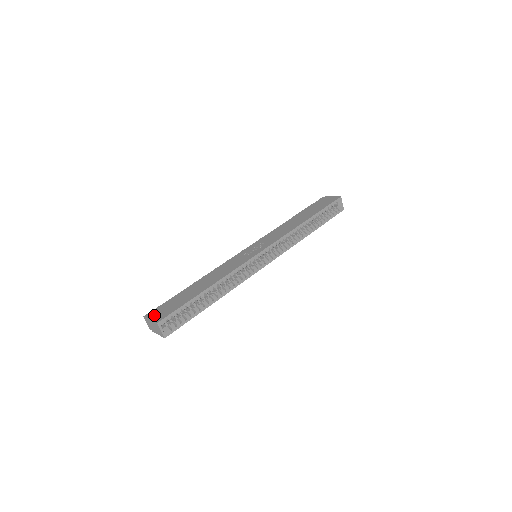
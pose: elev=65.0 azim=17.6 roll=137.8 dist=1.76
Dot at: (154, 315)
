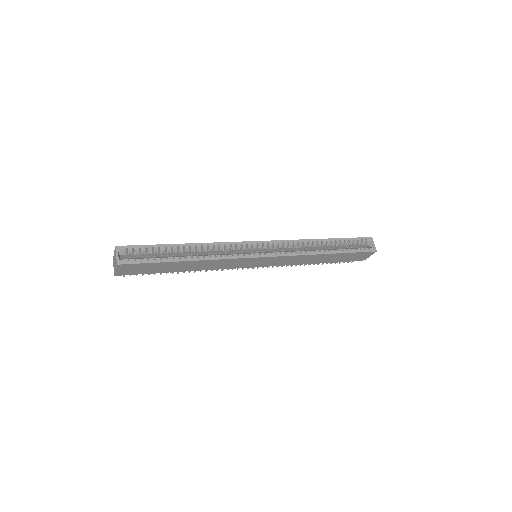
Dot at: occluded
